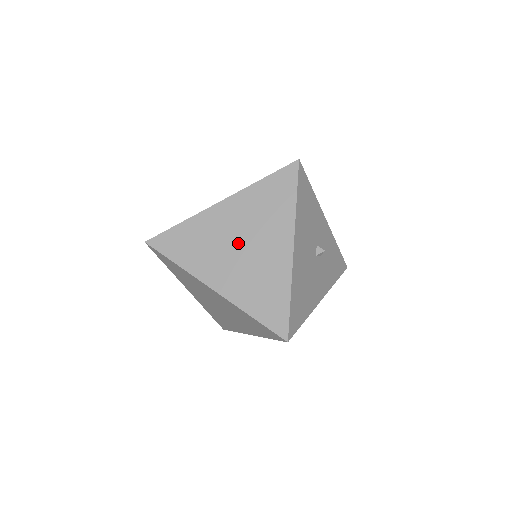
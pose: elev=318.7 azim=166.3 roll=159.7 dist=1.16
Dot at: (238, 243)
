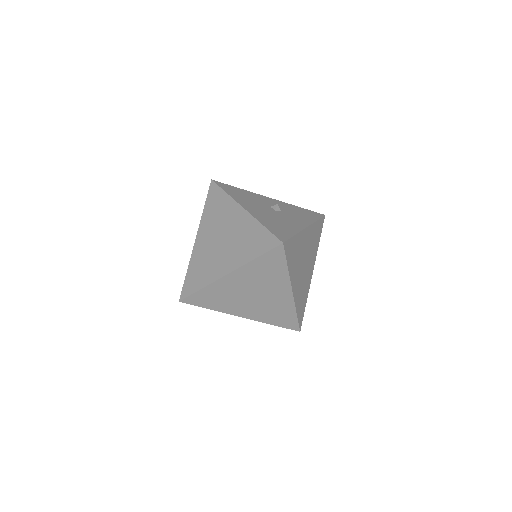
Dot at: (218, 241)
